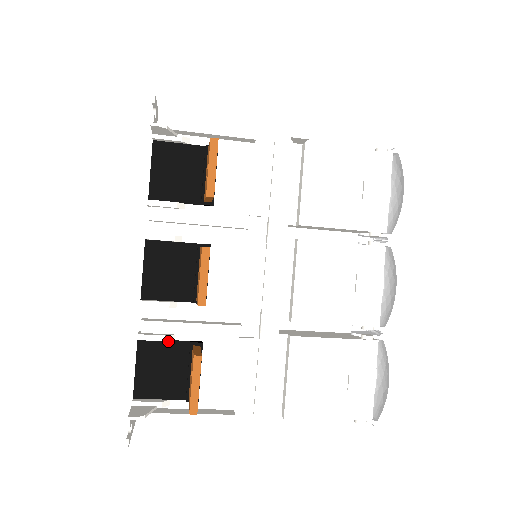
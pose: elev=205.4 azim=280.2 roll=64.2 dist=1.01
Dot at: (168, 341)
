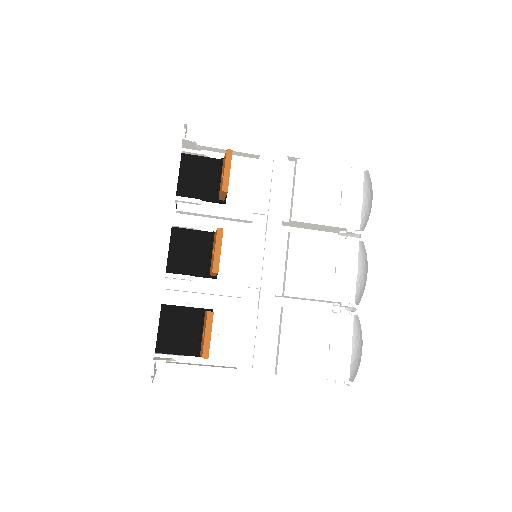
Dot at: (185, 307)
